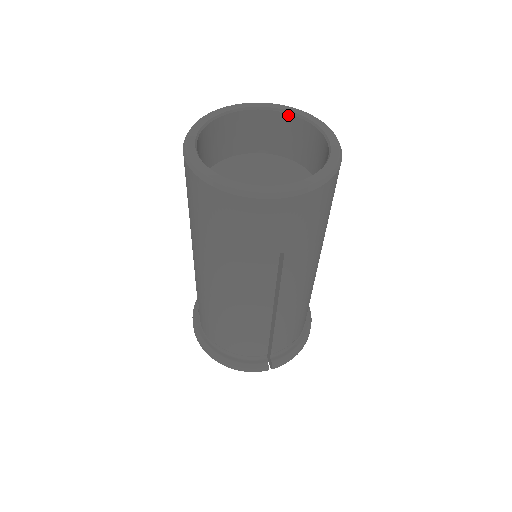
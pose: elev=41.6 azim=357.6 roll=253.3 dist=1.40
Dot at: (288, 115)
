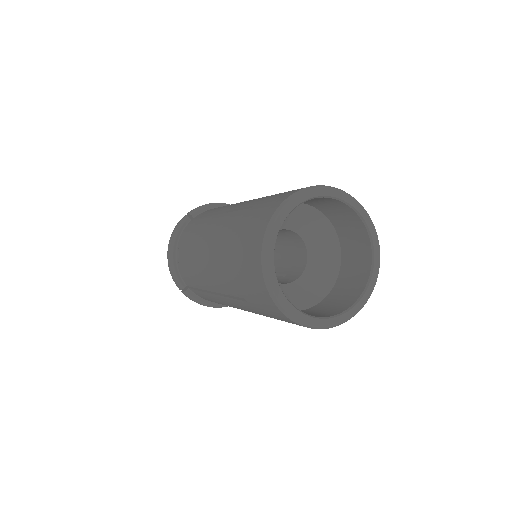
Dot at: (326, 198)
